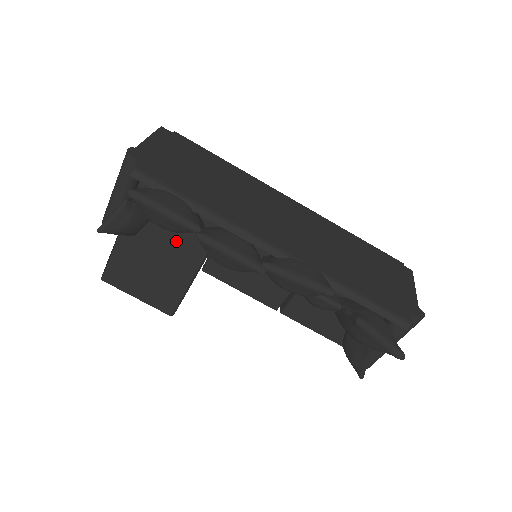
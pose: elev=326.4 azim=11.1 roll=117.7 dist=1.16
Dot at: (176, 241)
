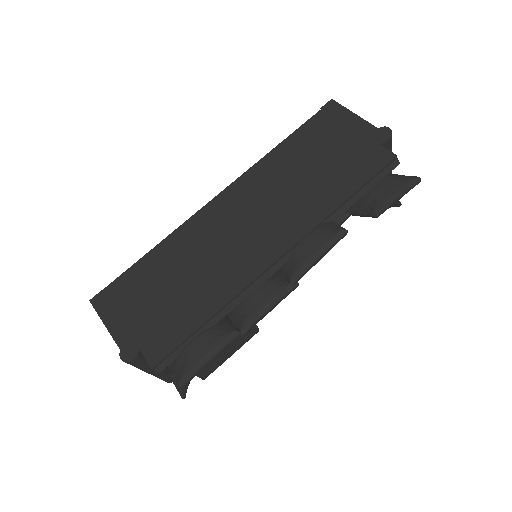
Dot at: occluded
